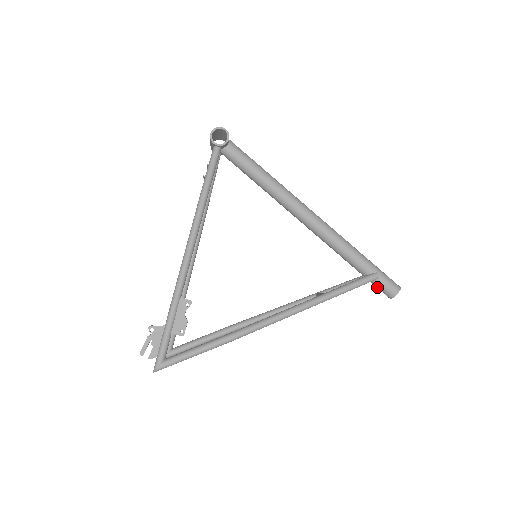
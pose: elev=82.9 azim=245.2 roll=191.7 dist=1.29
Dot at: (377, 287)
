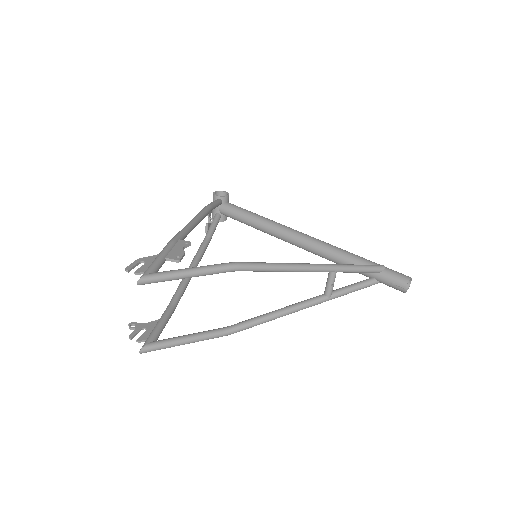
Dot at: (387, 280)
